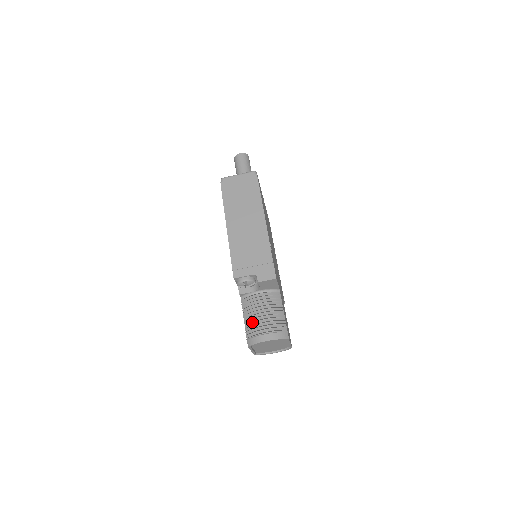
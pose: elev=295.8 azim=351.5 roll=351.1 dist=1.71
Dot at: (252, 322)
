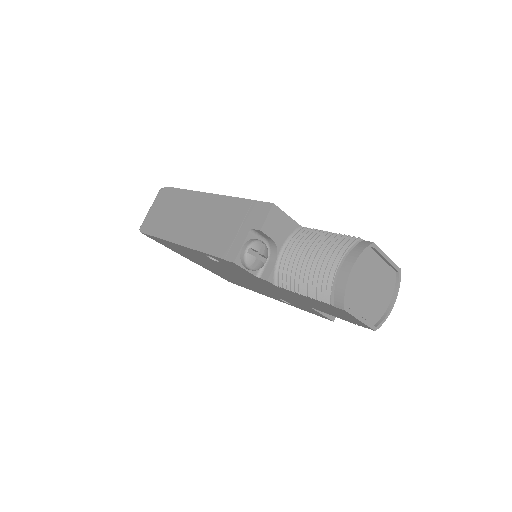
Dot at: (312, 280)
